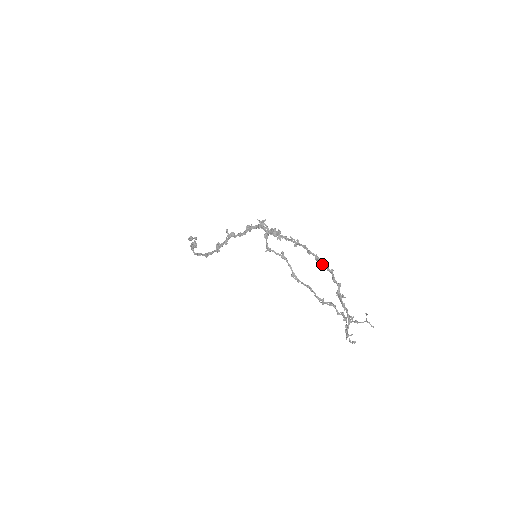
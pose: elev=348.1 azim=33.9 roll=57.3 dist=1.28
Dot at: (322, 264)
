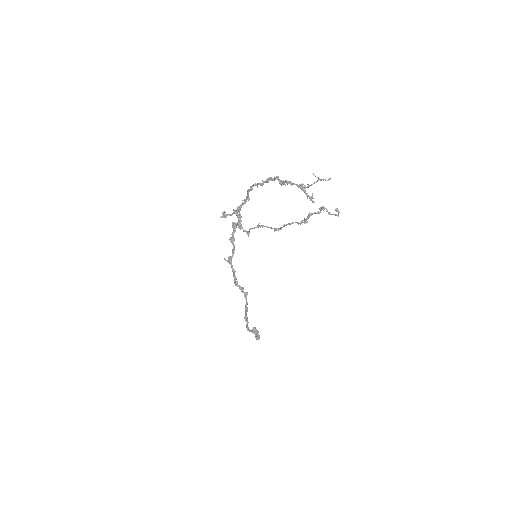
Dot at: (262, 183)
